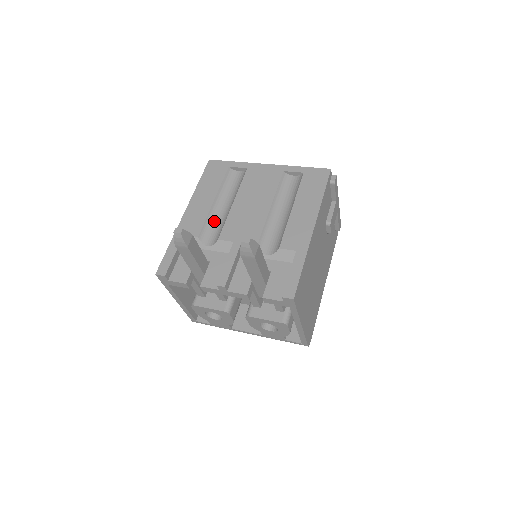
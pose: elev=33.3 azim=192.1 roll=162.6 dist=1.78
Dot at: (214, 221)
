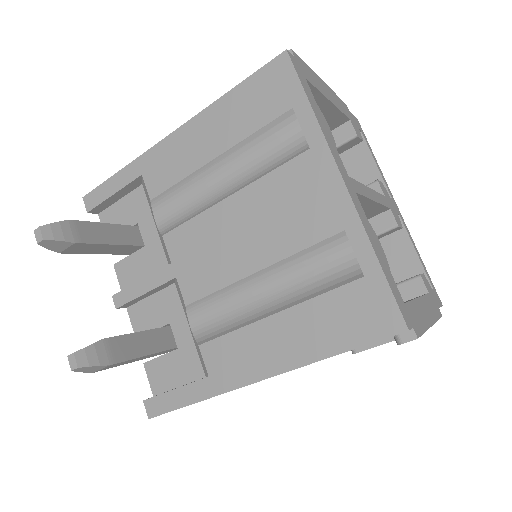
Dot at: (192, 192)
